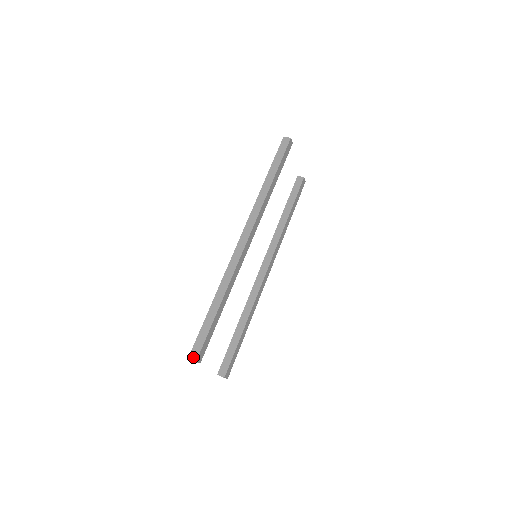
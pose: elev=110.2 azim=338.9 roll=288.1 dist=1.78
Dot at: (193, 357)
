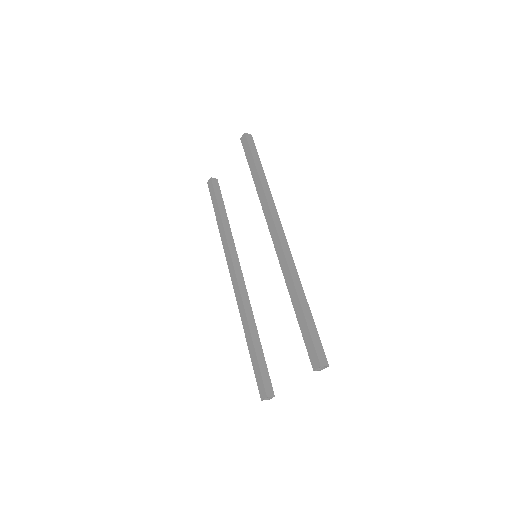
Dot at: (324, 363)
